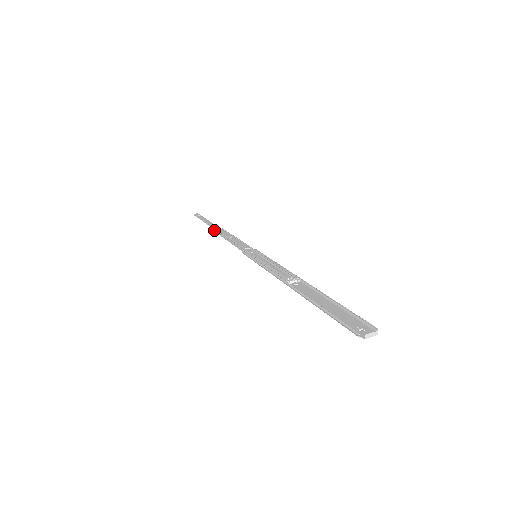
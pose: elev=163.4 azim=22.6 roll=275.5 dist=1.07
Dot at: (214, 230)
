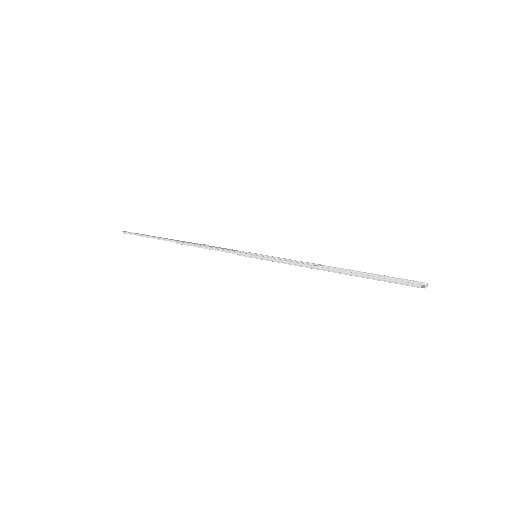
Dot at: (175, 242)
